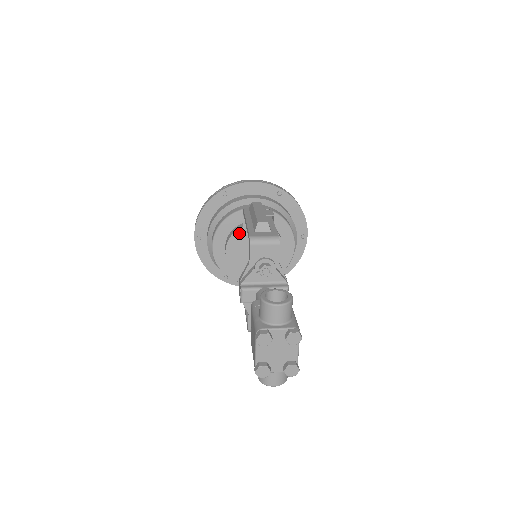
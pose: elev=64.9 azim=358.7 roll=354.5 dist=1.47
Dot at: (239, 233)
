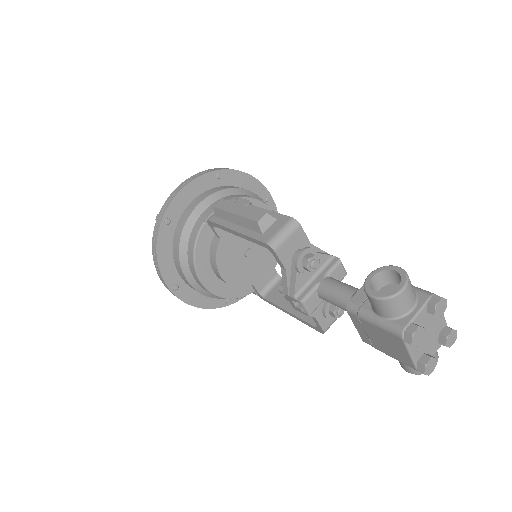
Dot at: (221, 248)
